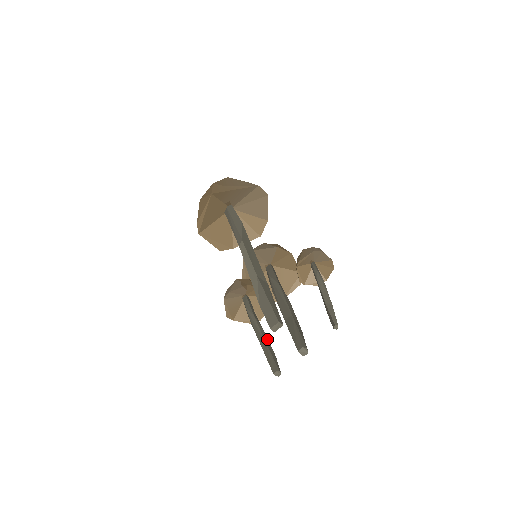
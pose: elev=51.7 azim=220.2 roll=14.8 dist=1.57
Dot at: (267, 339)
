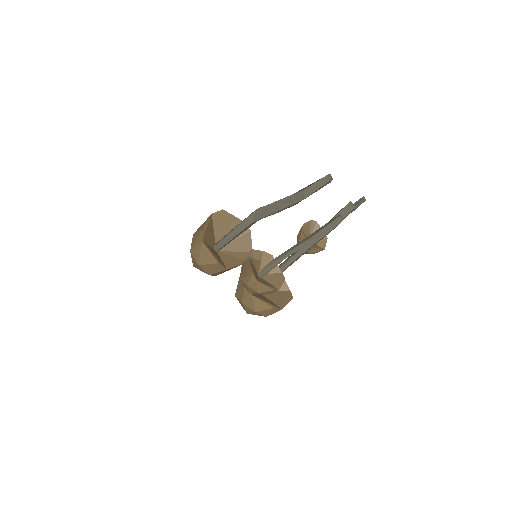
Dot at: occluded
